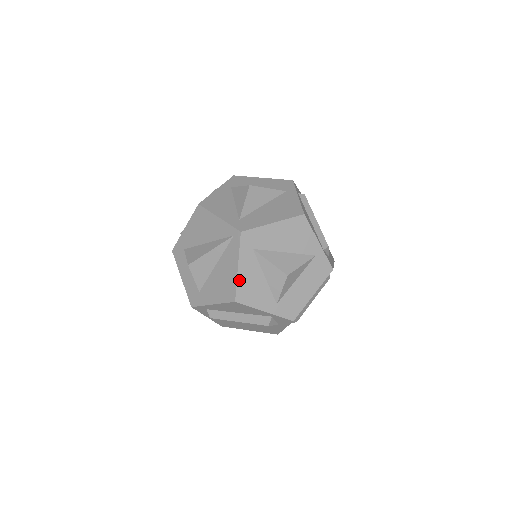
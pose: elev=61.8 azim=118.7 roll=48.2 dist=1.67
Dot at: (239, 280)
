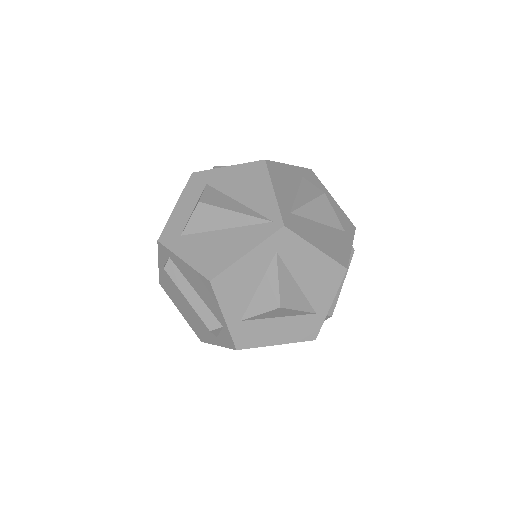
Dot at: (235, 266)
